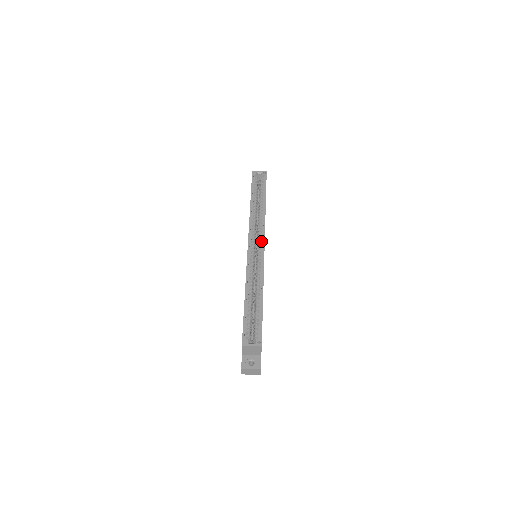
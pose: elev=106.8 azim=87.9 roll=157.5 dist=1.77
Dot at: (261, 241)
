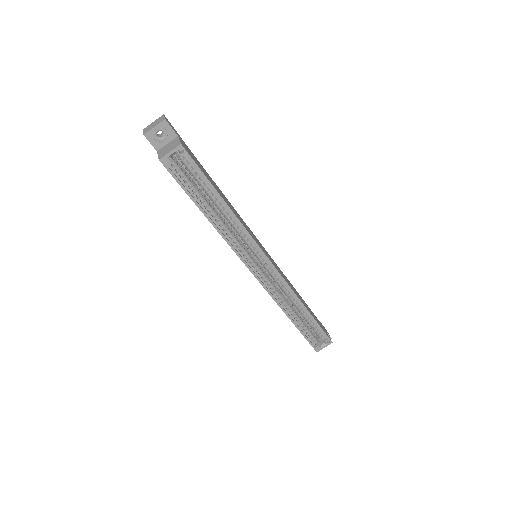
Dot at: (263, 259)
